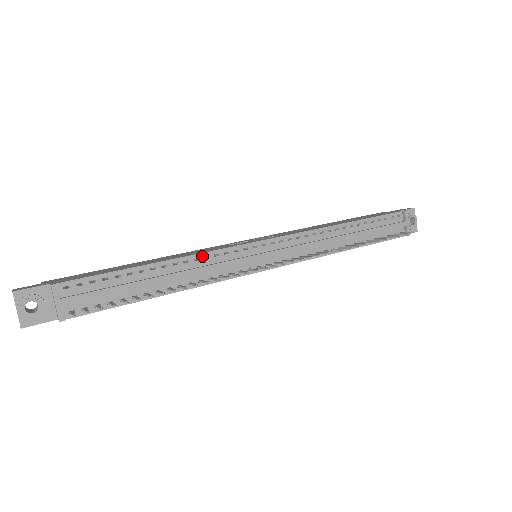
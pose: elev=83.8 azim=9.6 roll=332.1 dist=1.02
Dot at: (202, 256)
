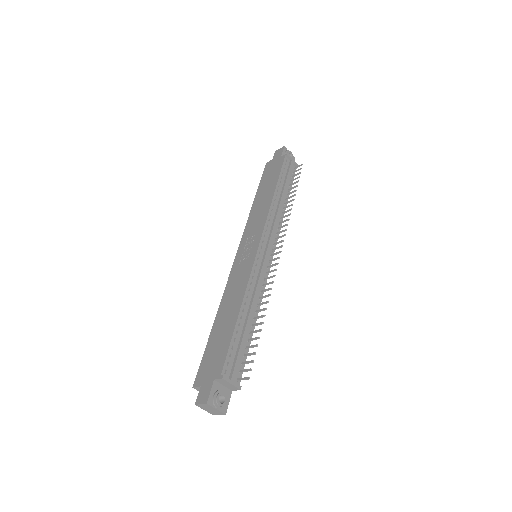
Dot at: (249, 285)
